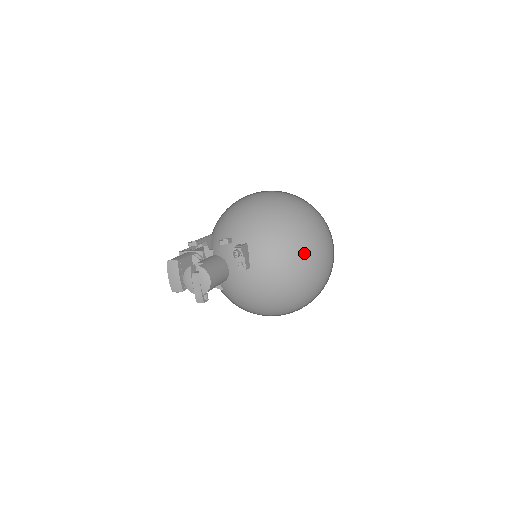
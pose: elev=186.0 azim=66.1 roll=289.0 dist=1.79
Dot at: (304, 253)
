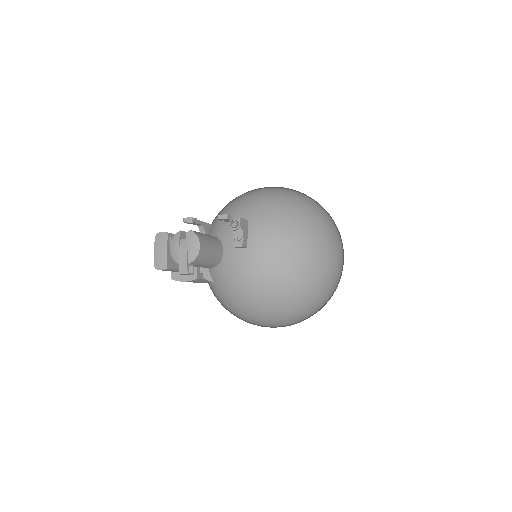
Dot at: (310, 241)
